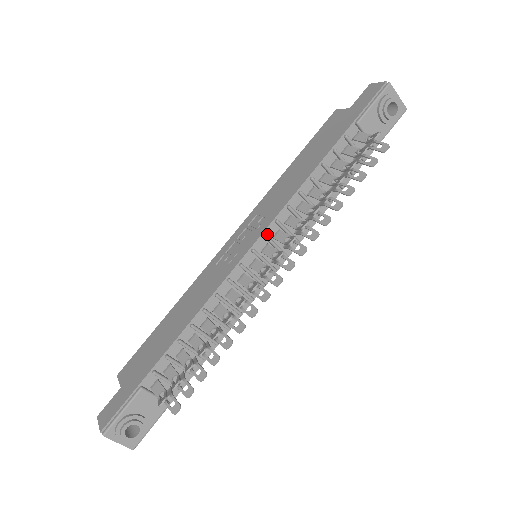
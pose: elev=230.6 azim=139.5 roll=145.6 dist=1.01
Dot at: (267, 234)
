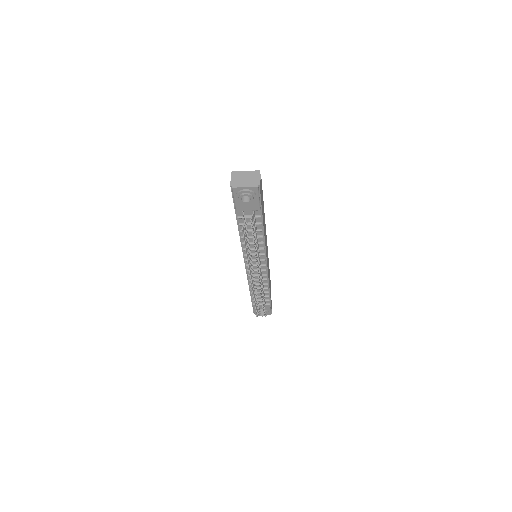
Dot at: (246, 259)
